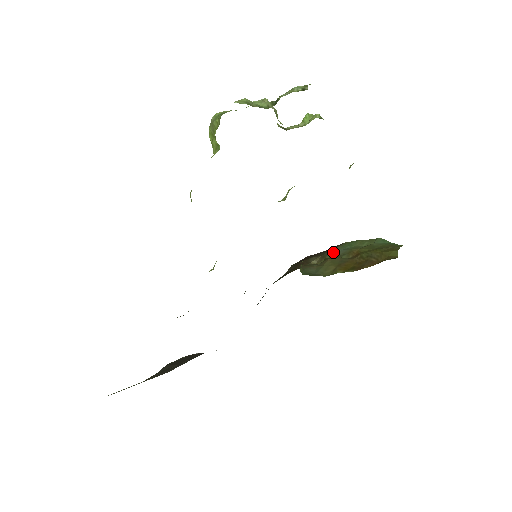
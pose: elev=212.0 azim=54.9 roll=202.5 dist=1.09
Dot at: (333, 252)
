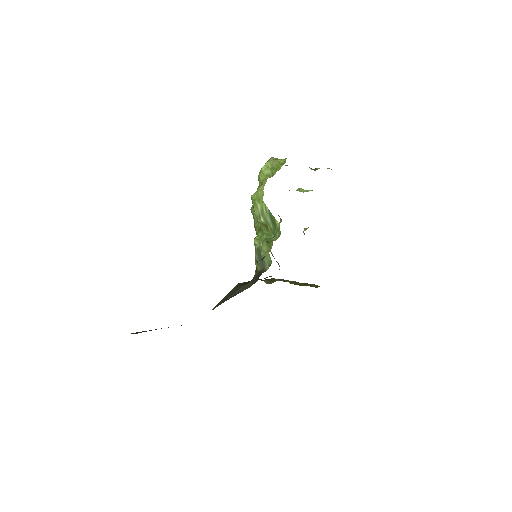
Dot at: (277, 279)
